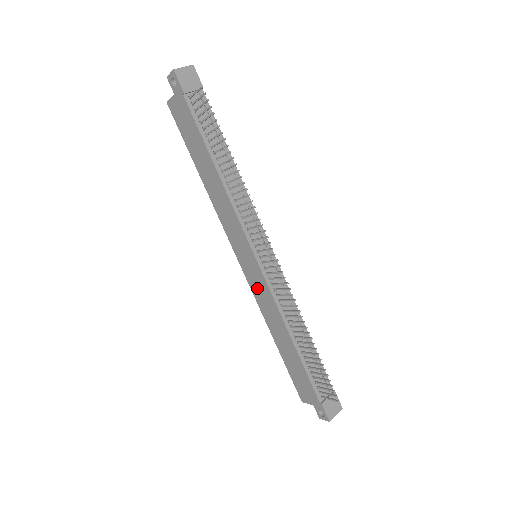
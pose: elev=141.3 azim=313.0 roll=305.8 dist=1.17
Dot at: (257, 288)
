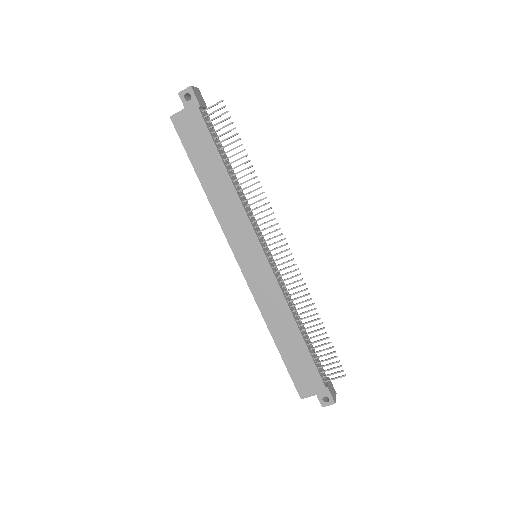
Dot at: (260, 286)
